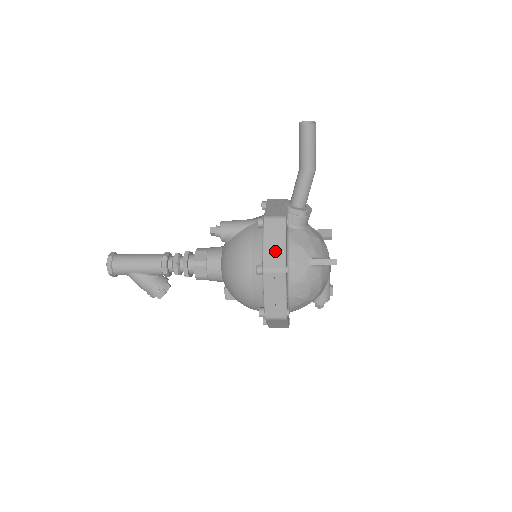
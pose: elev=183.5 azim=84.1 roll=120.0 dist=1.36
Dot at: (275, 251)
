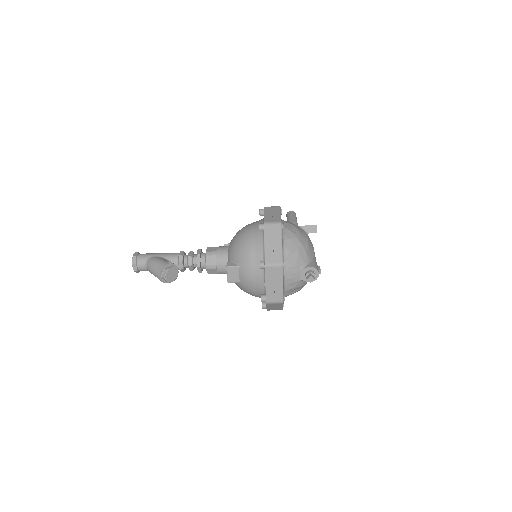
Dot at: occluded
